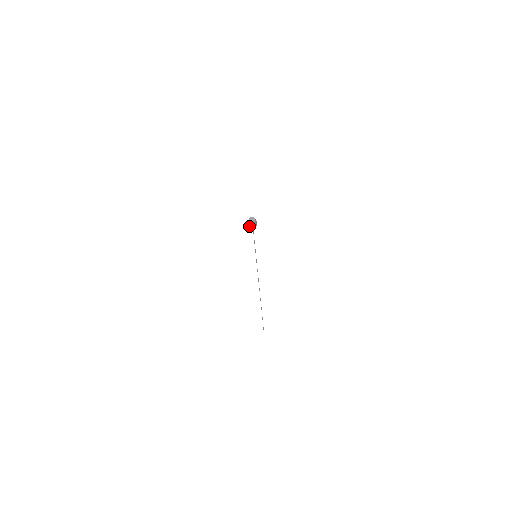
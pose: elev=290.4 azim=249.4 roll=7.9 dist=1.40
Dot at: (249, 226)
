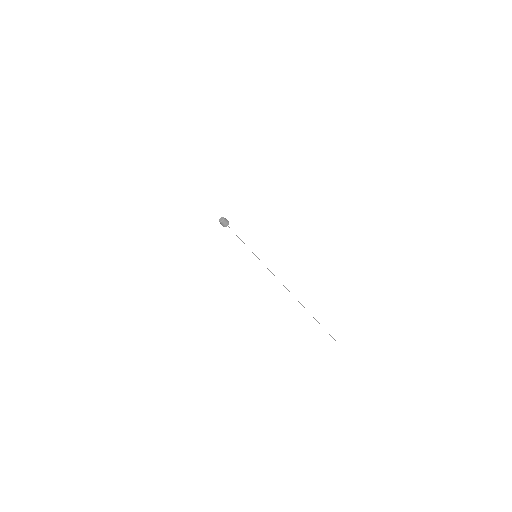
Dot at: occluded
